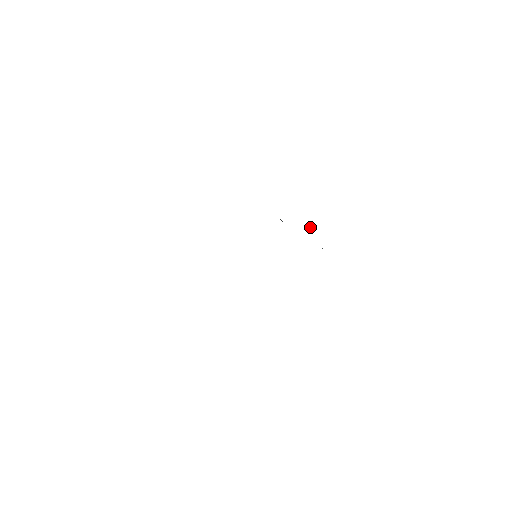
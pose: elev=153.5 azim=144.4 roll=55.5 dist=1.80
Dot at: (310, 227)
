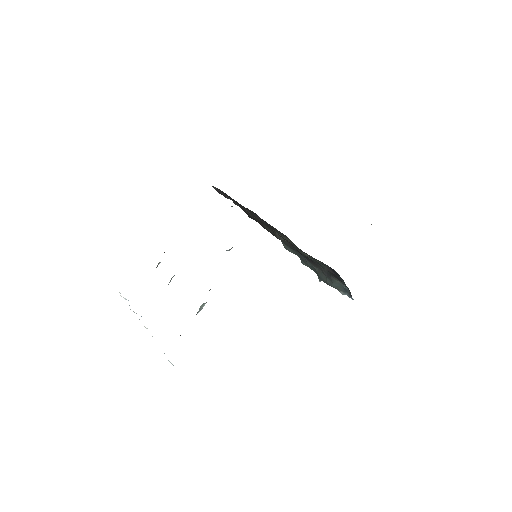
Dot at: occluded
